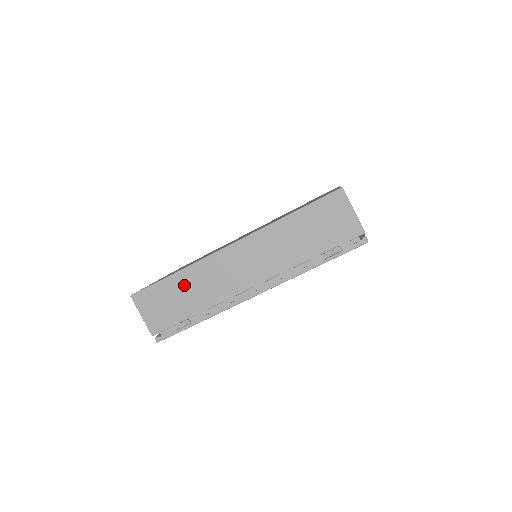
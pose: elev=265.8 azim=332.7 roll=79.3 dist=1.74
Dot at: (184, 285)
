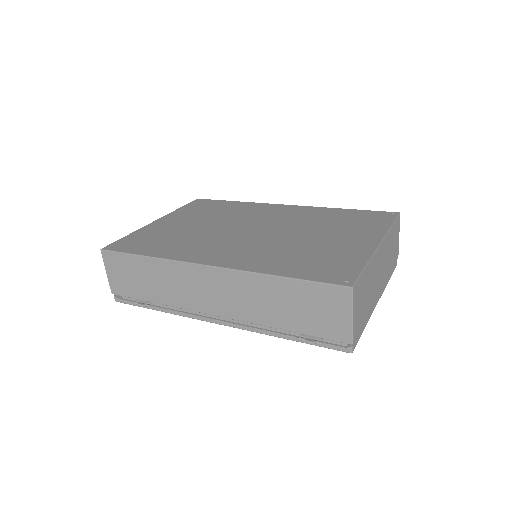
Dot at: (151, 272)
